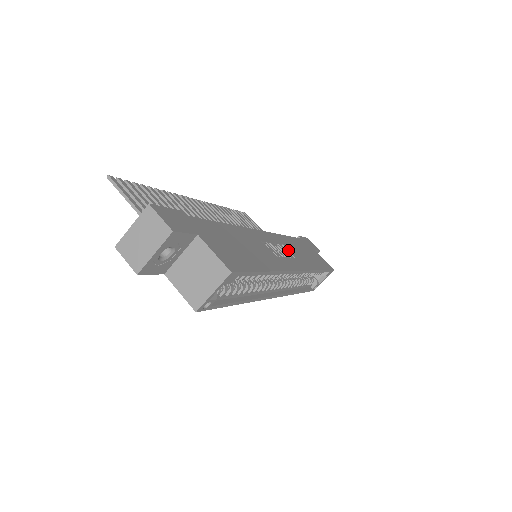
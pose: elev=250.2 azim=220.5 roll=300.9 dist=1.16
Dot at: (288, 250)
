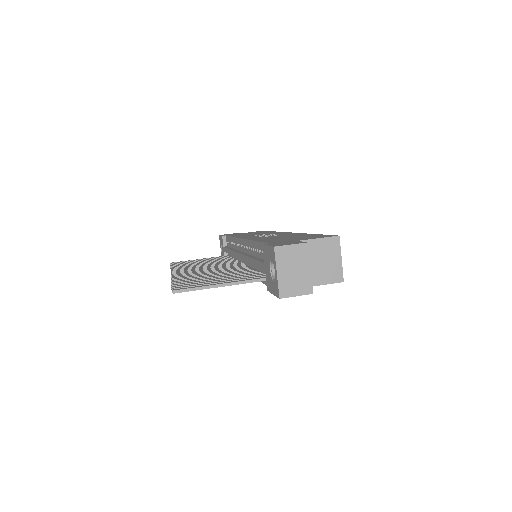
Dot at: occluded
